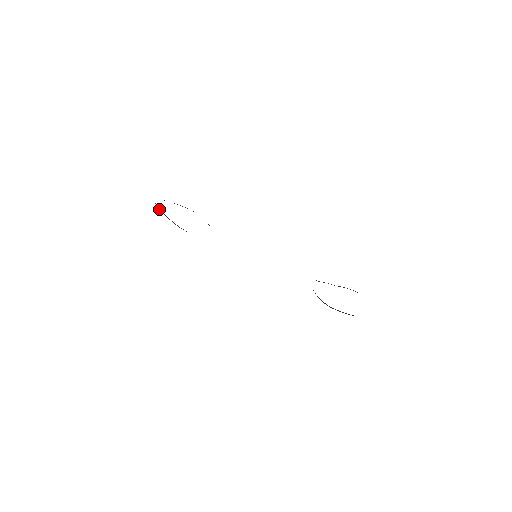
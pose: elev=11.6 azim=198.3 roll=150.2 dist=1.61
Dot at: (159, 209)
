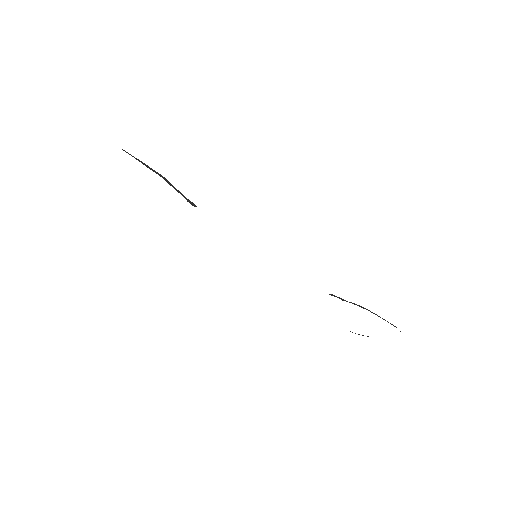
Dot at: occluded
